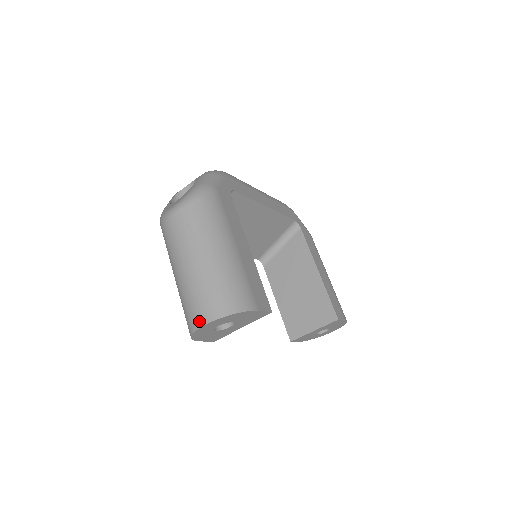
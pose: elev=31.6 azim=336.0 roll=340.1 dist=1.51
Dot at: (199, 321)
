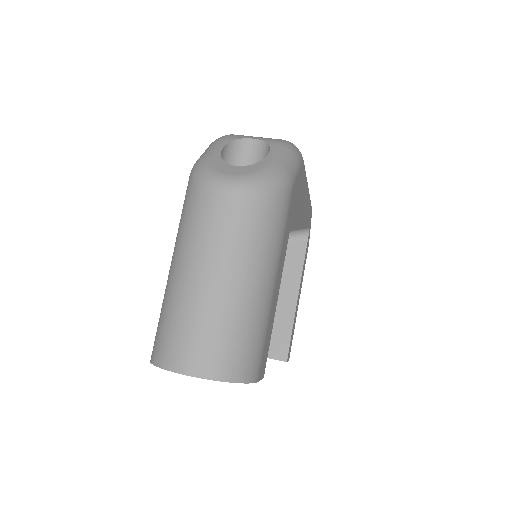
Dot at: (183, 364)
